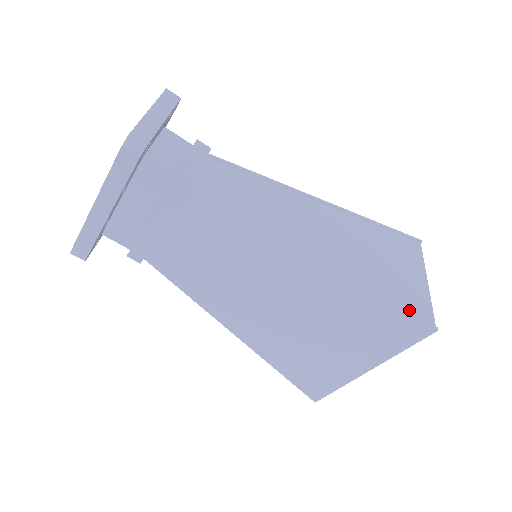
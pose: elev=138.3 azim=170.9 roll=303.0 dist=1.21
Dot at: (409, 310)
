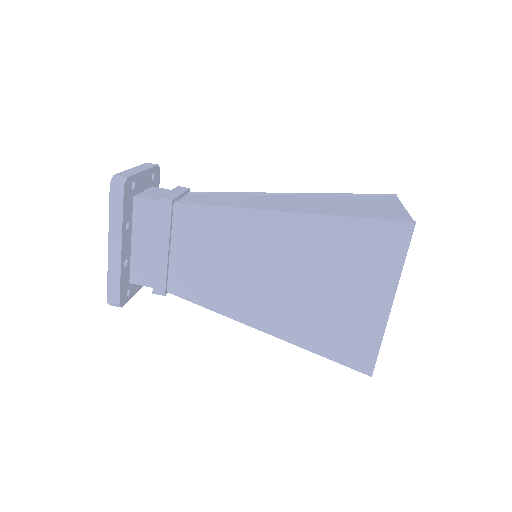
Dot at: (383, 219)
